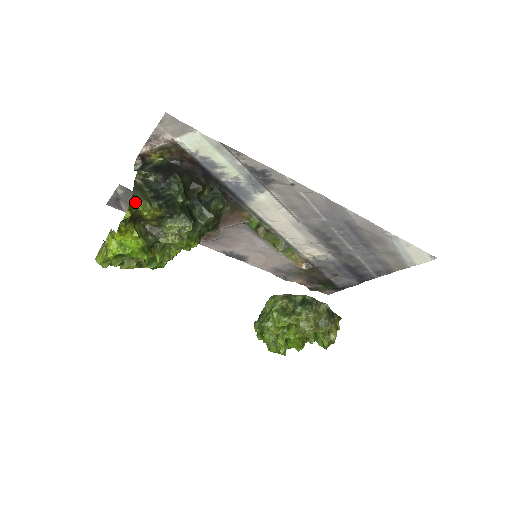
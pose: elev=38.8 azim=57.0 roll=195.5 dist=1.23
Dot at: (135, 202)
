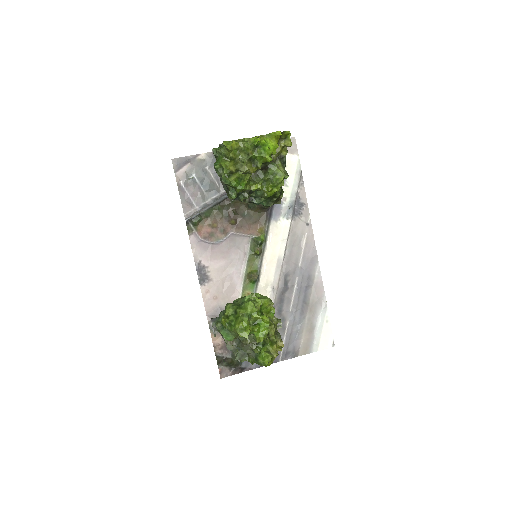
Dot at: (290, 134)
